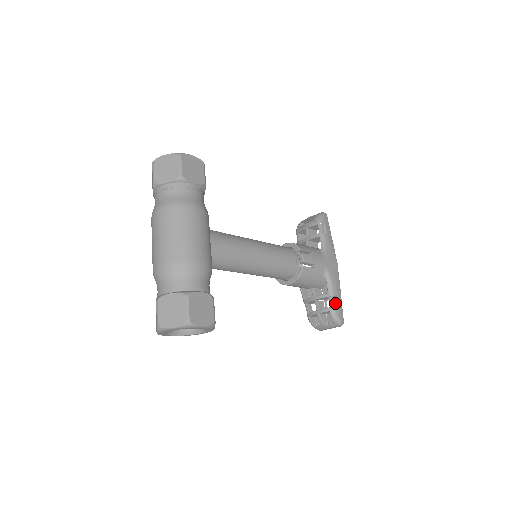
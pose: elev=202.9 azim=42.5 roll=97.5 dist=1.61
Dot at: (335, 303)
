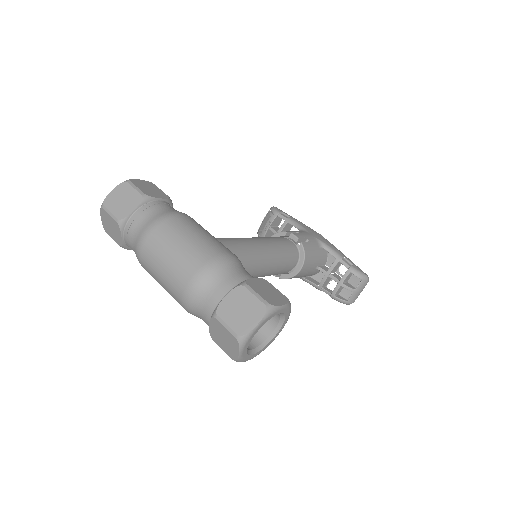
Dot at: (348, 263)
